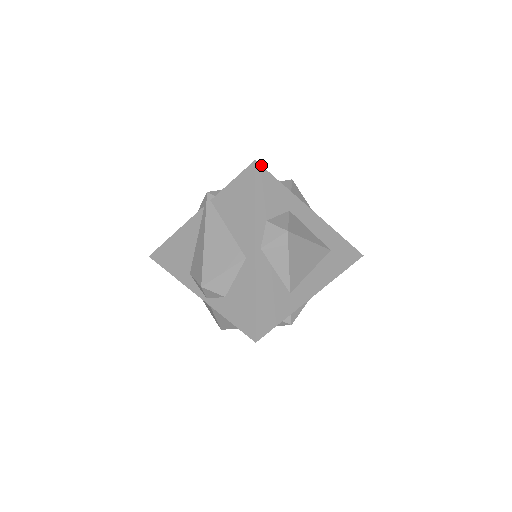
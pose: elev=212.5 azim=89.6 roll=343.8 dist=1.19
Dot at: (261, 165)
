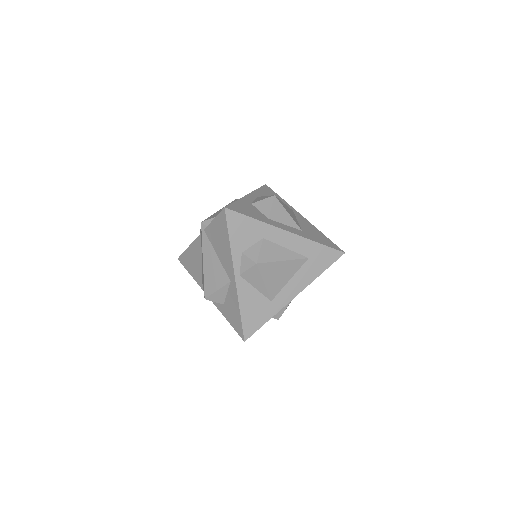
Dot at: (231, 210)
